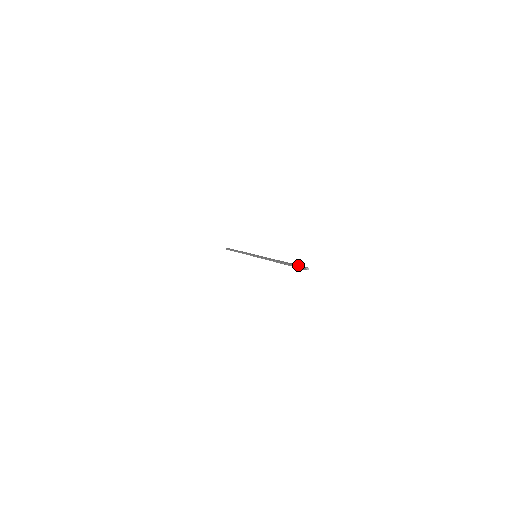
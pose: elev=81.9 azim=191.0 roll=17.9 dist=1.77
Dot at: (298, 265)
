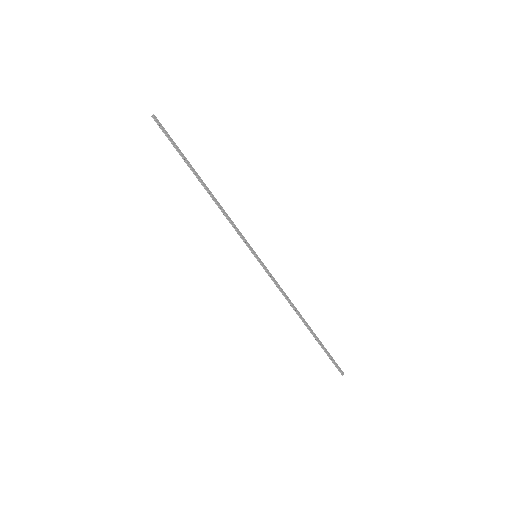
Dot at: (333, 359)
